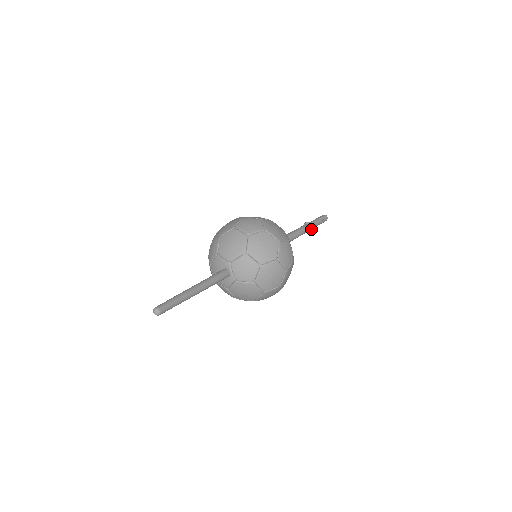
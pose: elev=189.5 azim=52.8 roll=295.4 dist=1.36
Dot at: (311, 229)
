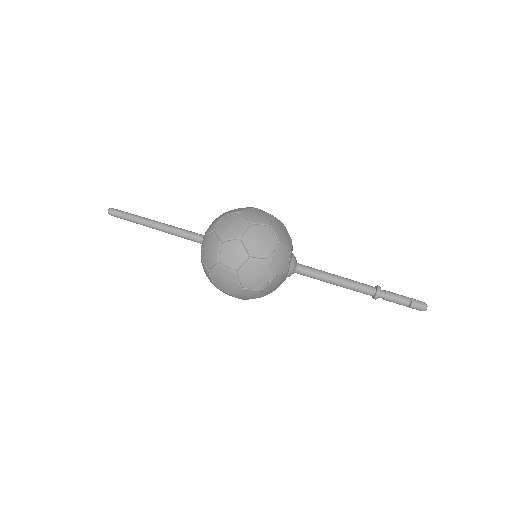
Dot at: (376, 290)
